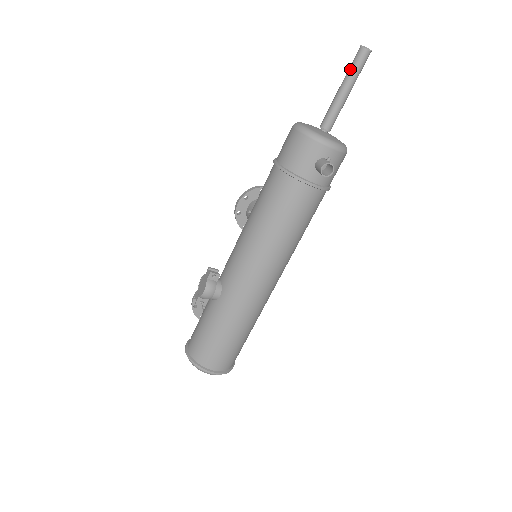
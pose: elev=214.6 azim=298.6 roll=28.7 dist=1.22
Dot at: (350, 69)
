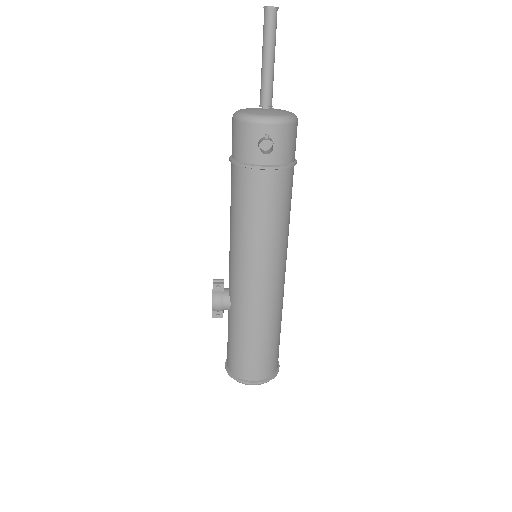
Dot at: (263, 36)
